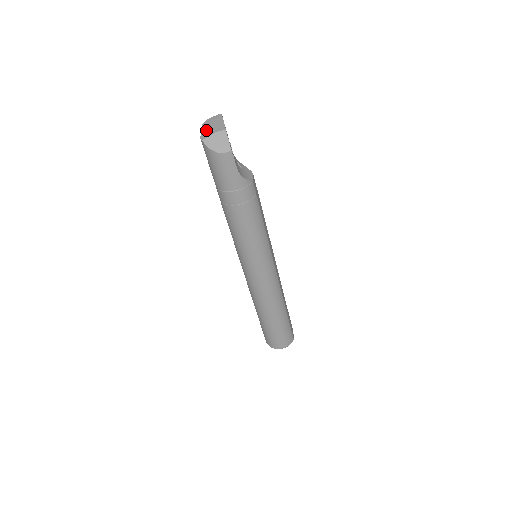
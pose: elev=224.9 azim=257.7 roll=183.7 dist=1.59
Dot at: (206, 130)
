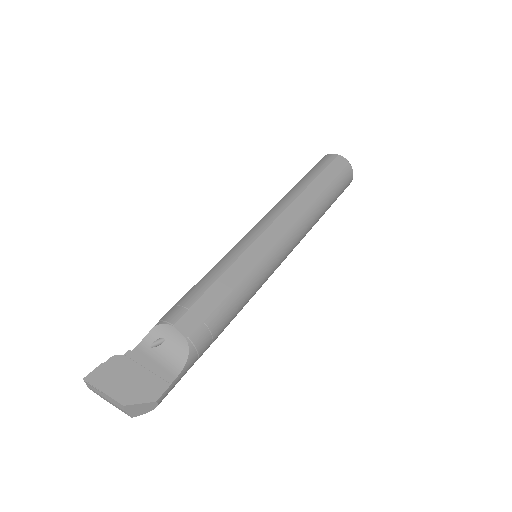
Dot at: occluded
